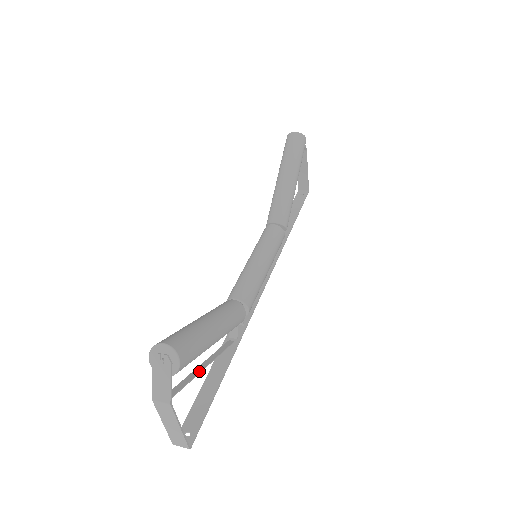
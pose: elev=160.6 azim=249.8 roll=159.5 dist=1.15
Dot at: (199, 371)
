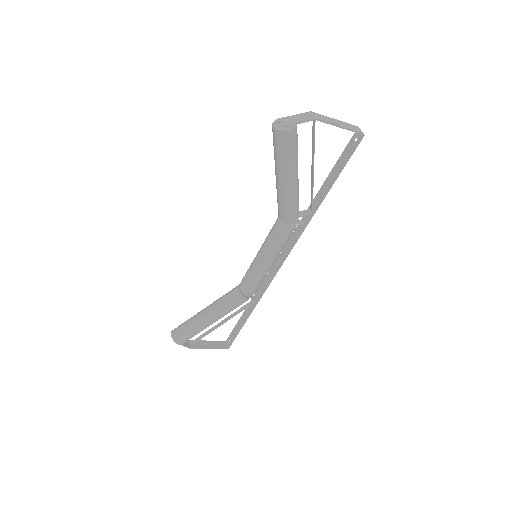
Dot at: (216, 327)
